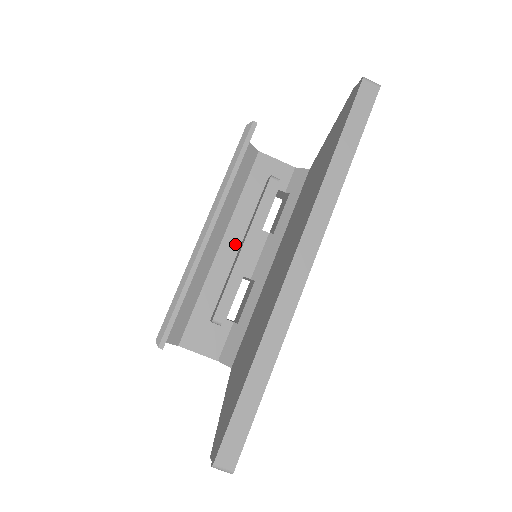
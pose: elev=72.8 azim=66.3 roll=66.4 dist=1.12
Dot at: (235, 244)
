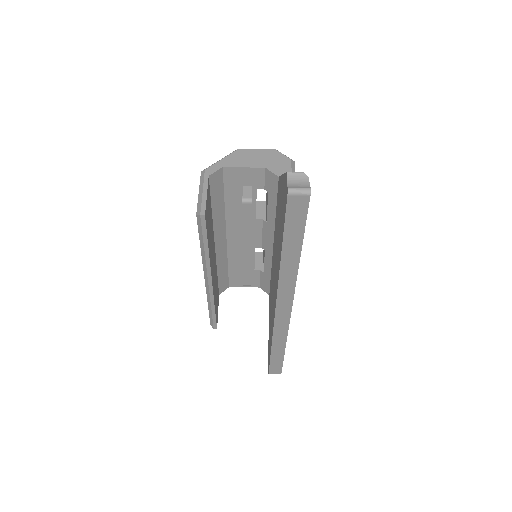
Dot at: (238, 233)
